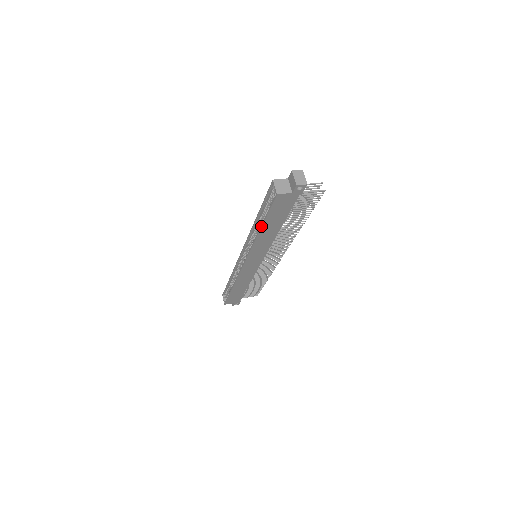
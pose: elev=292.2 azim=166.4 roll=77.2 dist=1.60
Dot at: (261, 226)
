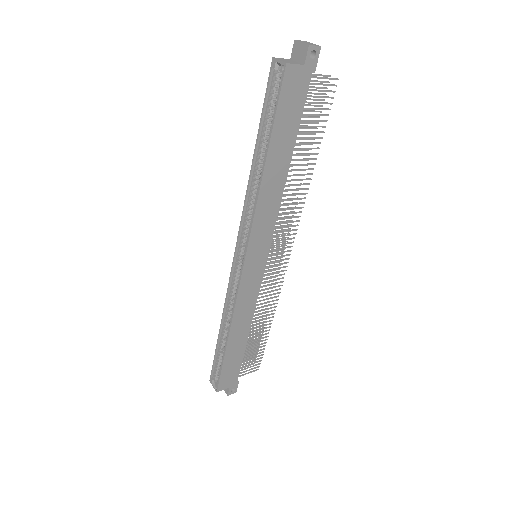
Dot at: (266, 154)
